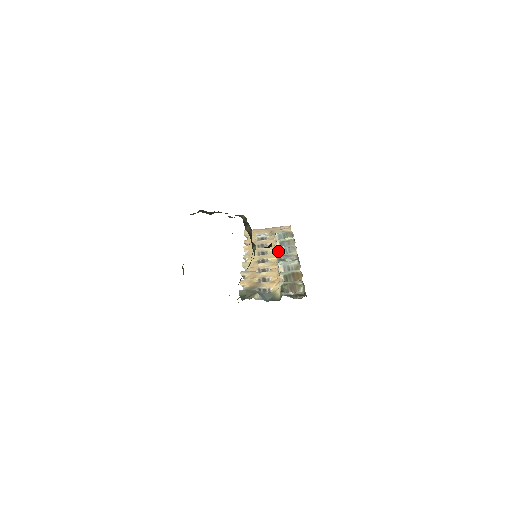
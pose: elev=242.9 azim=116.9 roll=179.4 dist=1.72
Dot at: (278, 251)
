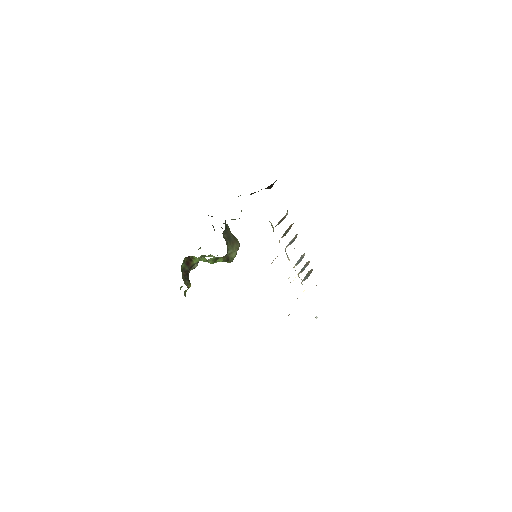
Dot at: (294, 267)
